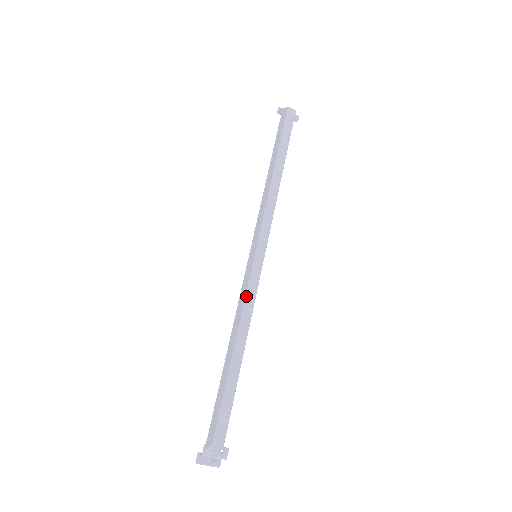
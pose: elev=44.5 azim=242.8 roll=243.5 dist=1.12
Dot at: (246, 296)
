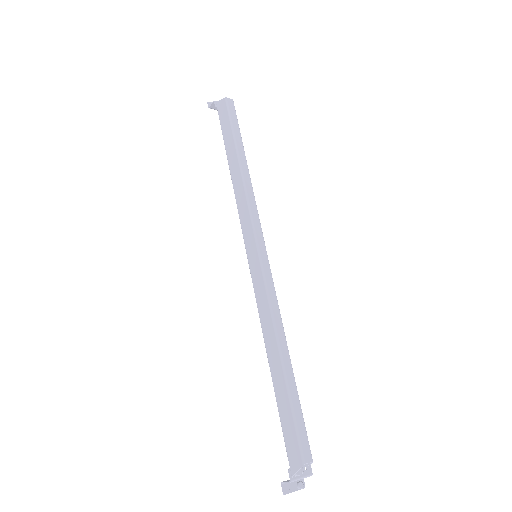
Dot at: (268, 299)
